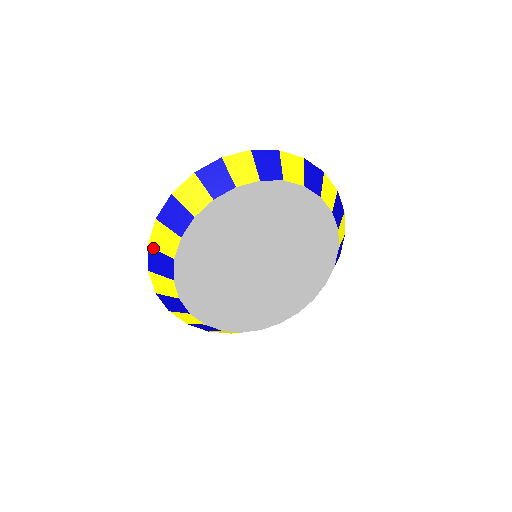
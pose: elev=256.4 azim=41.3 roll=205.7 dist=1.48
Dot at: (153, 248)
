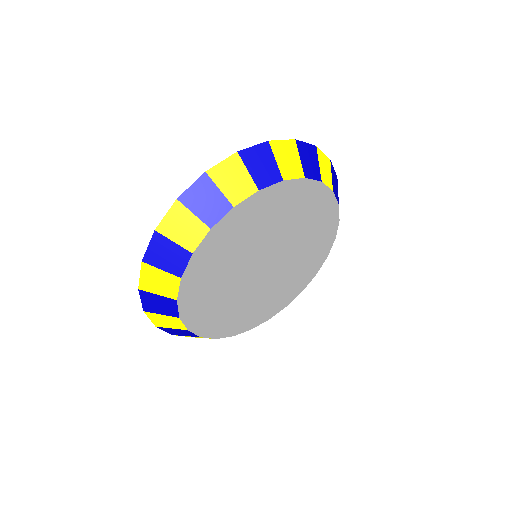
Dot at: occluded
